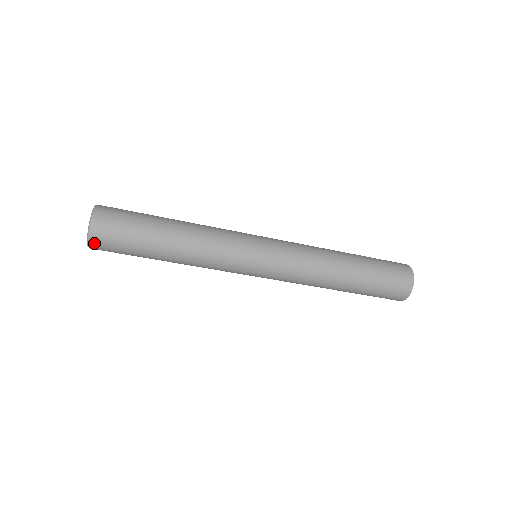
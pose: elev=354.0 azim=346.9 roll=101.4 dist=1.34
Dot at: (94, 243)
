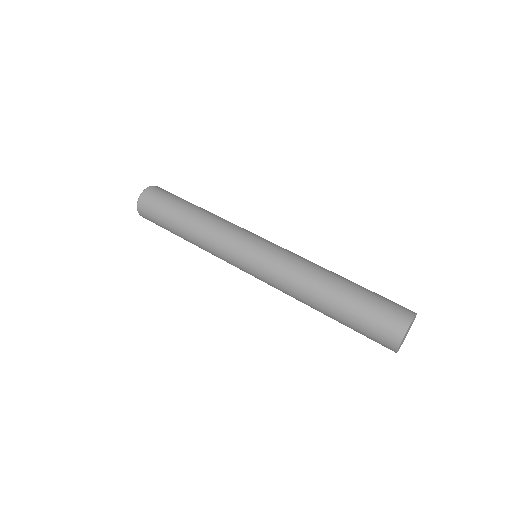
Dot at: (143, 217)
